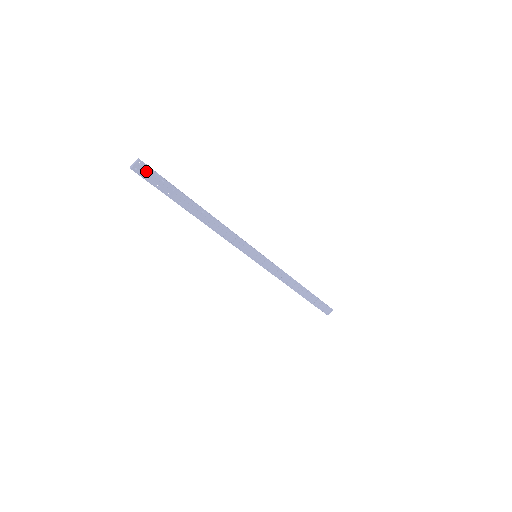
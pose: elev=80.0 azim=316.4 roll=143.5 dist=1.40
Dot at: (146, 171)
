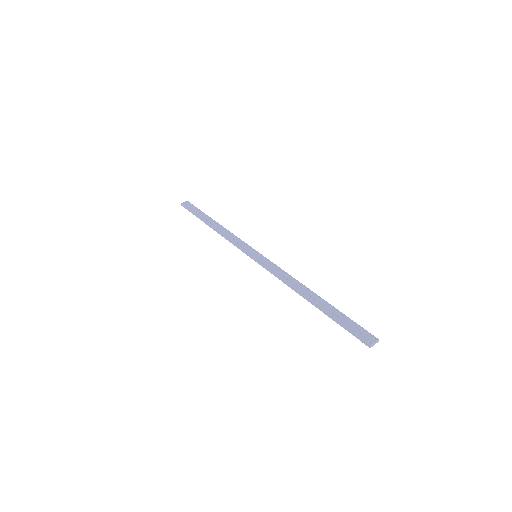
Dot at: (189, 205)
